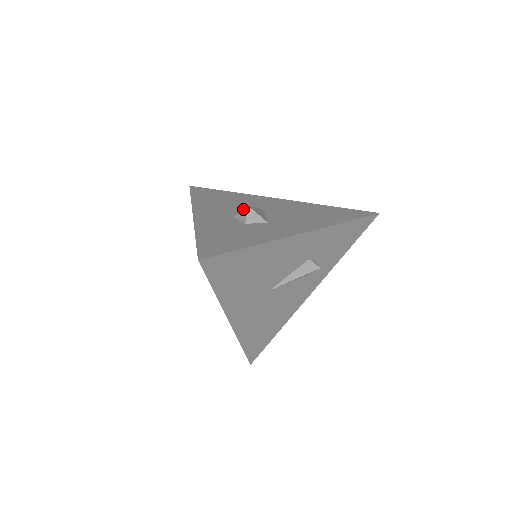
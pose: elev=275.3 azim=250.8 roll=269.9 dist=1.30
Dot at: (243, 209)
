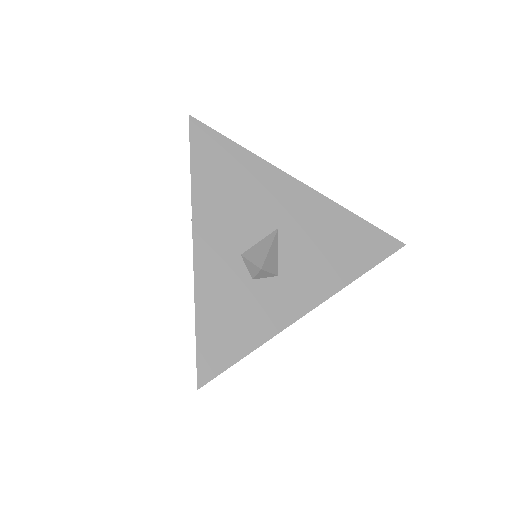
Dot at: (254, 265)
